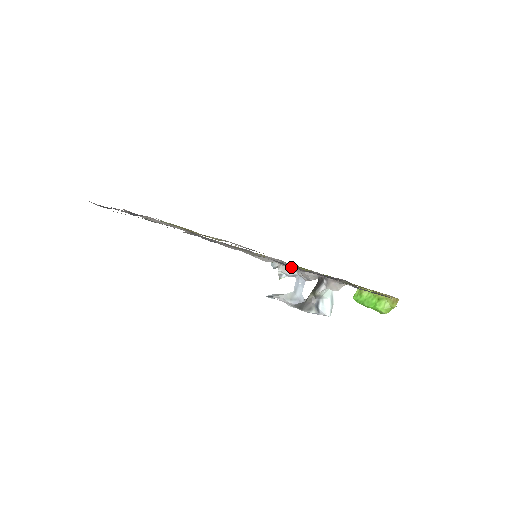
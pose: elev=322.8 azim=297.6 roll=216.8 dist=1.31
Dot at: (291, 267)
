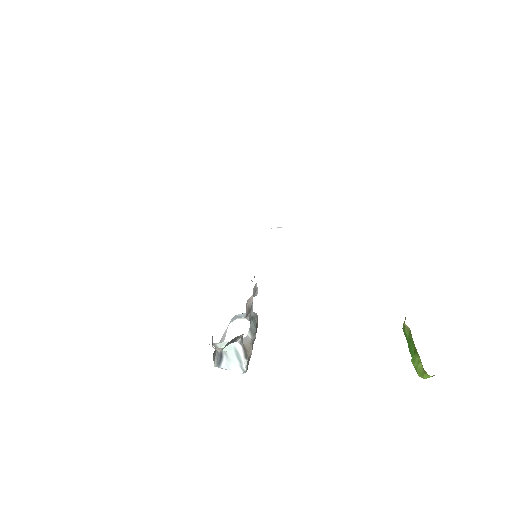
Dot at: occluded
